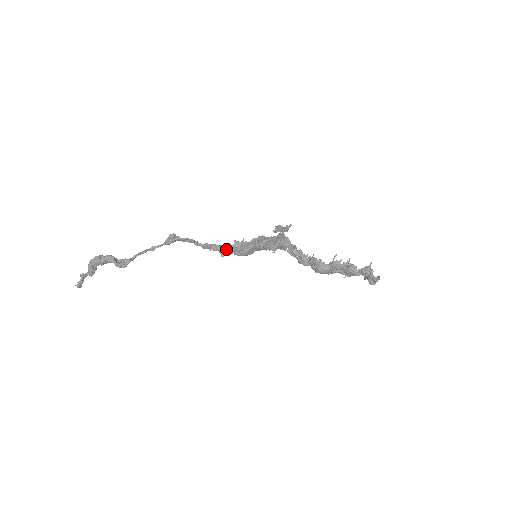
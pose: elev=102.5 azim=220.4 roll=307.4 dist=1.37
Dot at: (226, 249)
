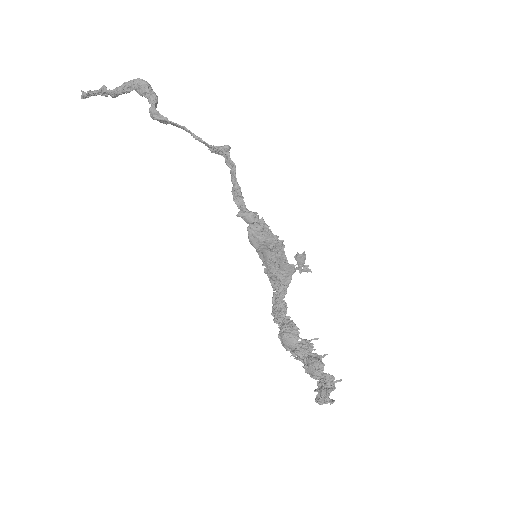
Dot at: (251, 211)
